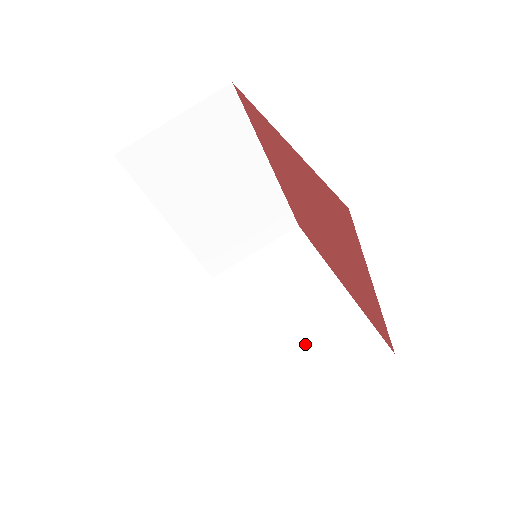
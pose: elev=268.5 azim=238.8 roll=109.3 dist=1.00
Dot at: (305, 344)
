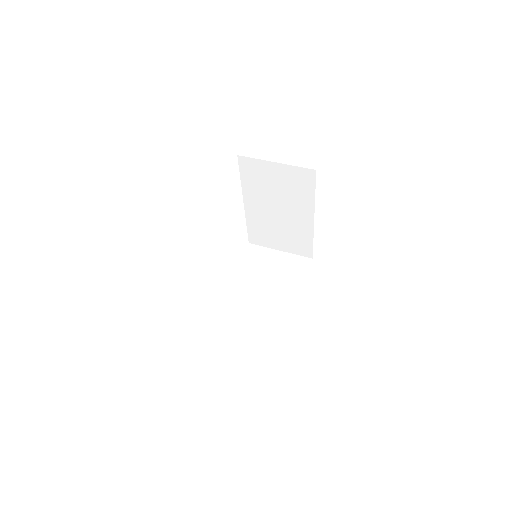
Dot at: (248, 314)
